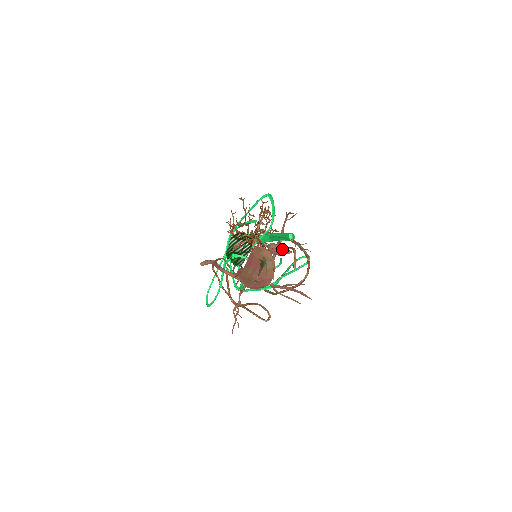
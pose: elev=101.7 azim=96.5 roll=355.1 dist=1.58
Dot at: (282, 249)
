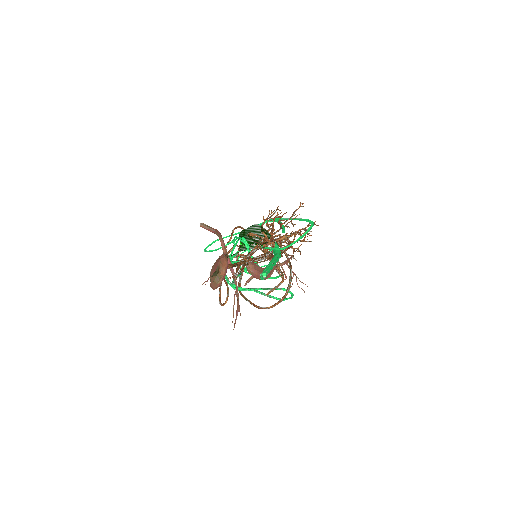
Dot at: (257, 275)
